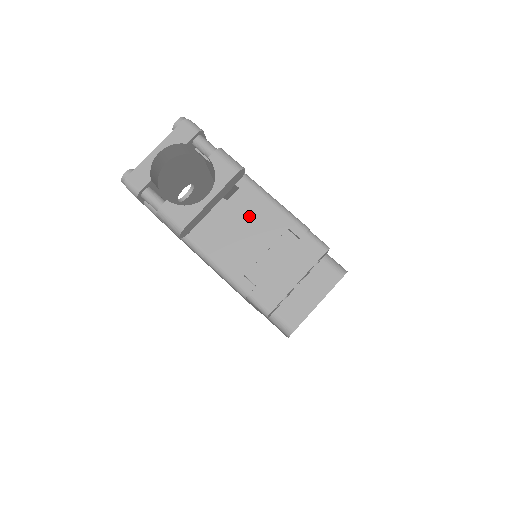
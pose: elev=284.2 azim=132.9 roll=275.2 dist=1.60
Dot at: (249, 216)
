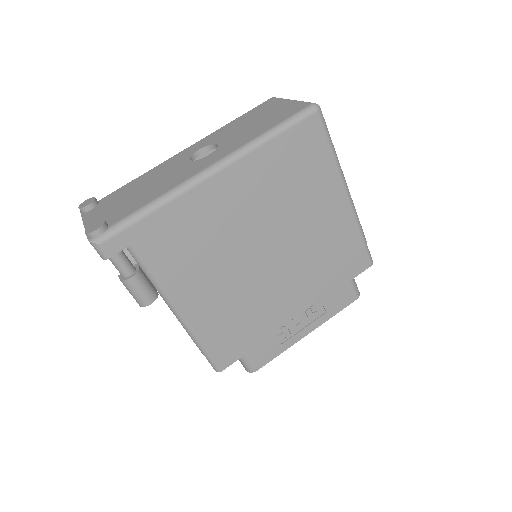
Dot at: occluded
